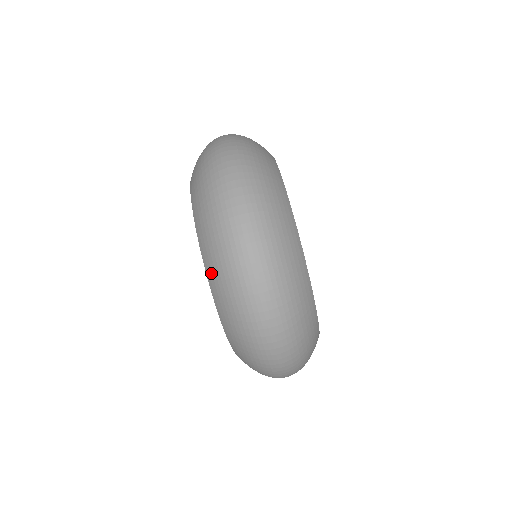
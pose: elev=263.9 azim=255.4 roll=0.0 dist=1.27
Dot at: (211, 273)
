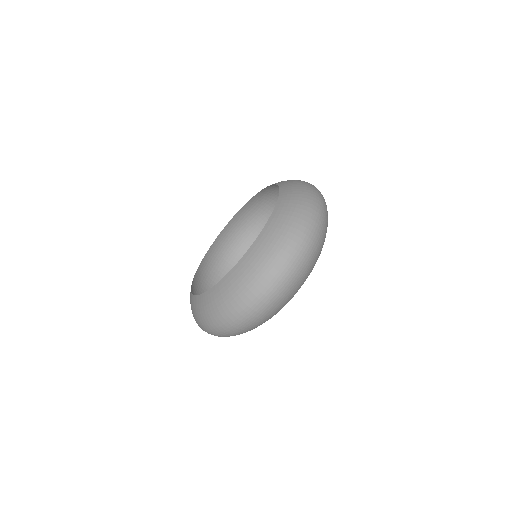
Dot at: (201, 302)
